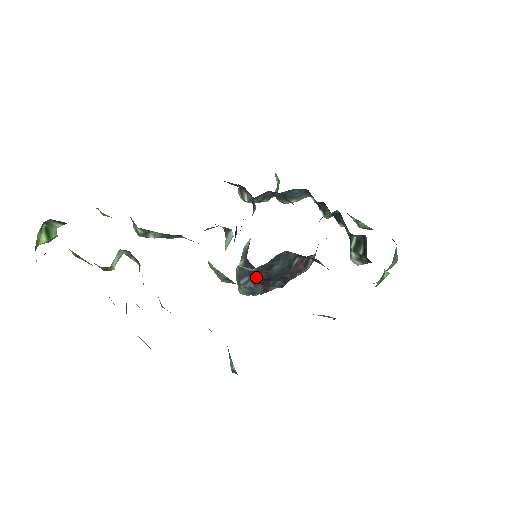
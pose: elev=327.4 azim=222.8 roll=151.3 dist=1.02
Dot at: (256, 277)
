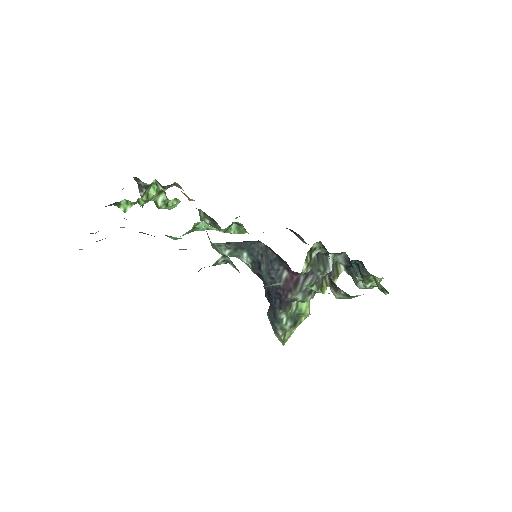
Dot at: (265, 292)
